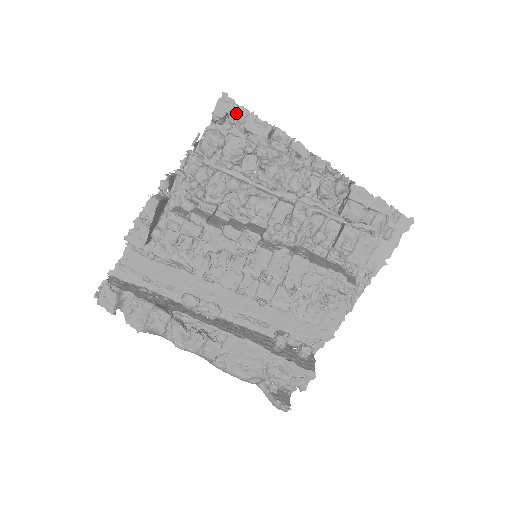
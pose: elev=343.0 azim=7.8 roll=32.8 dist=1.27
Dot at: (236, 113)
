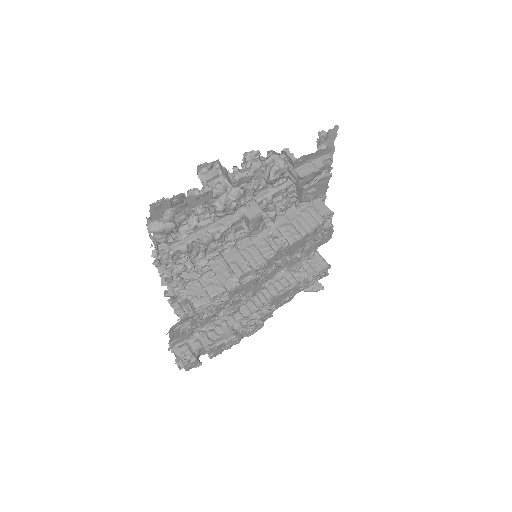
Dot at: (171, 204)
